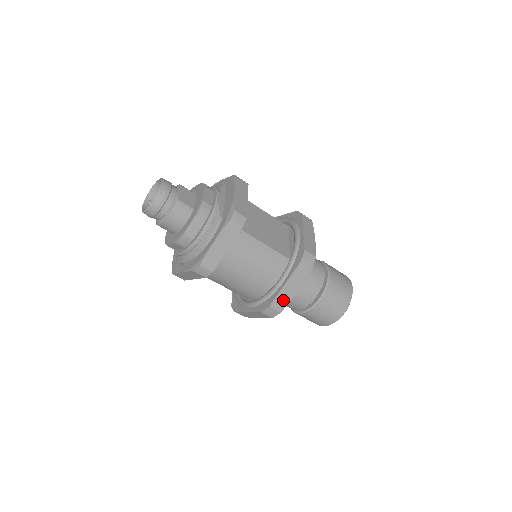
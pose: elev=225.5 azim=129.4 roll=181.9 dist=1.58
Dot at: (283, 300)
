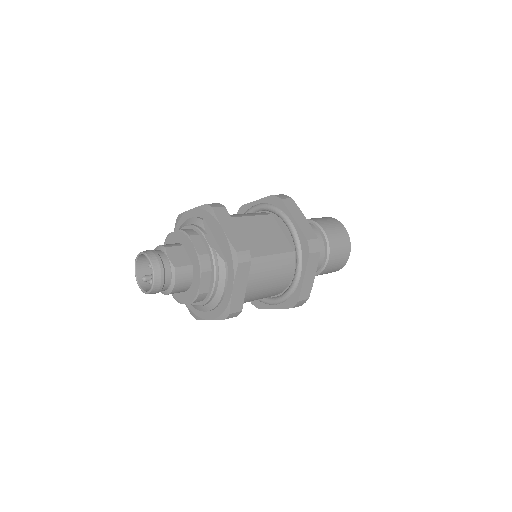
Dot at: (307, 290)
